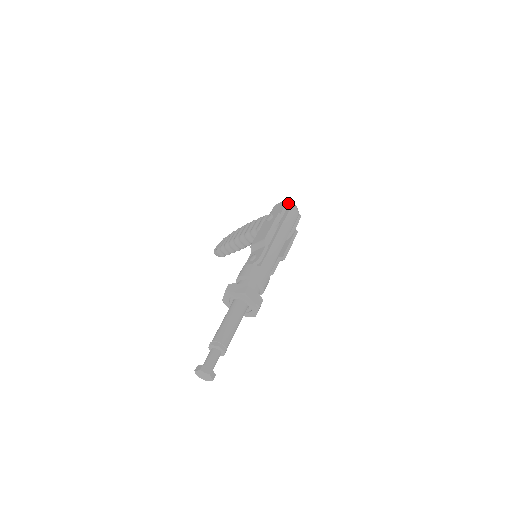
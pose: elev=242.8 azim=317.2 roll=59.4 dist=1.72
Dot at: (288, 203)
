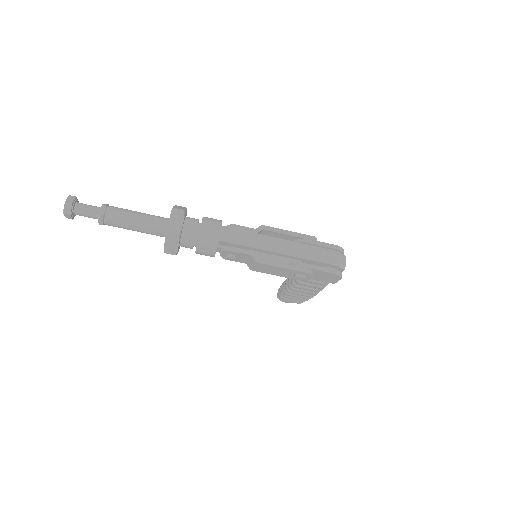
Dot at: (339, 249)
